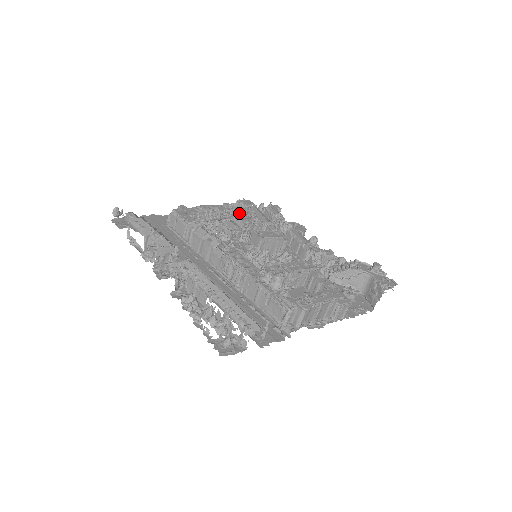
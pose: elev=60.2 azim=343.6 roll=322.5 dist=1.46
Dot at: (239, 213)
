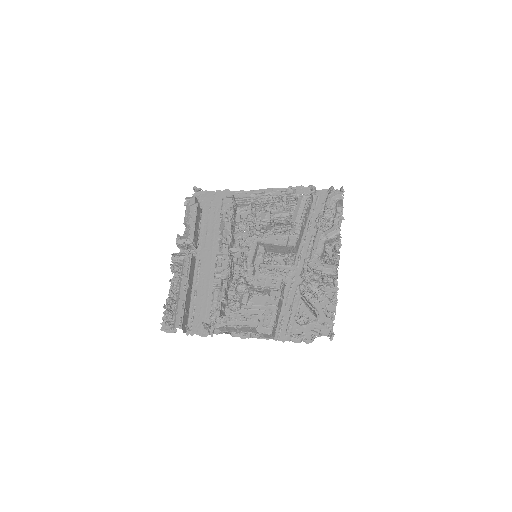
Dot at: occluded
